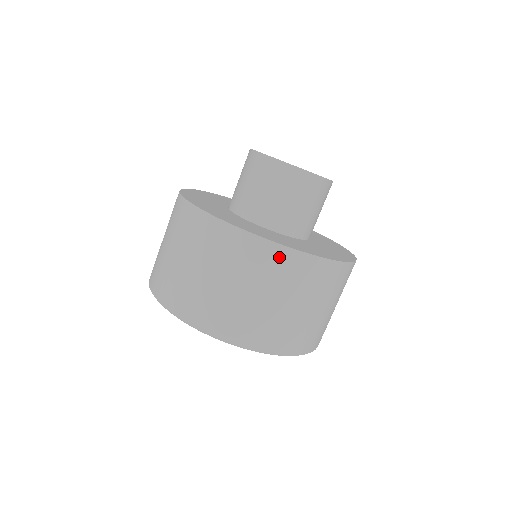
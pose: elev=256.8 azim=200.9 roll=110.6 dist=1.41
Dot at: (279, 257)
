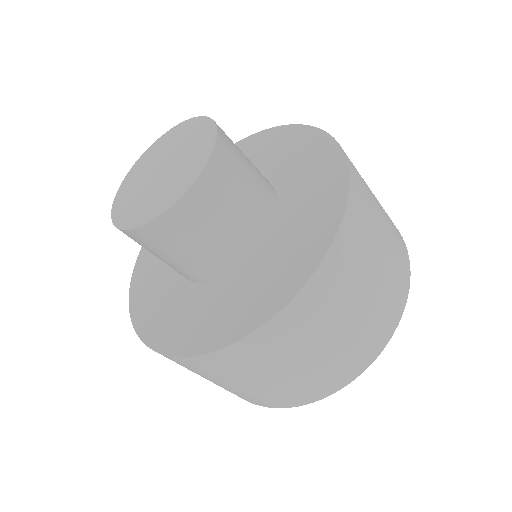
Dot at: (346, 242)
